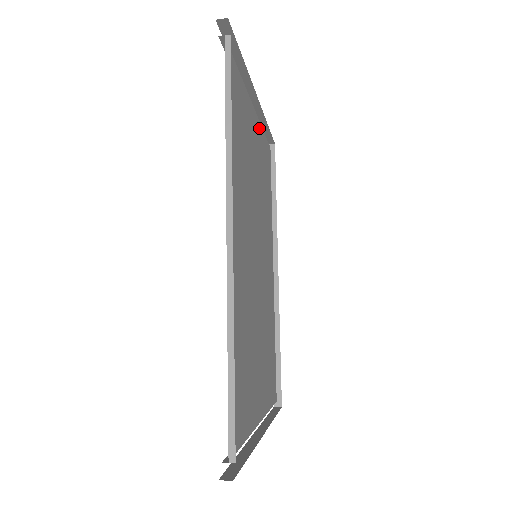
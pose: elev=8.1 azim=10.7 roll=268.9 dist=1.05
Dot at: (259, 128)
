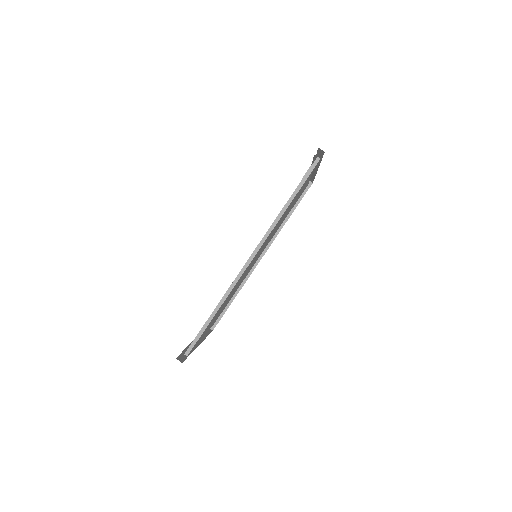
Dot at: occluded
